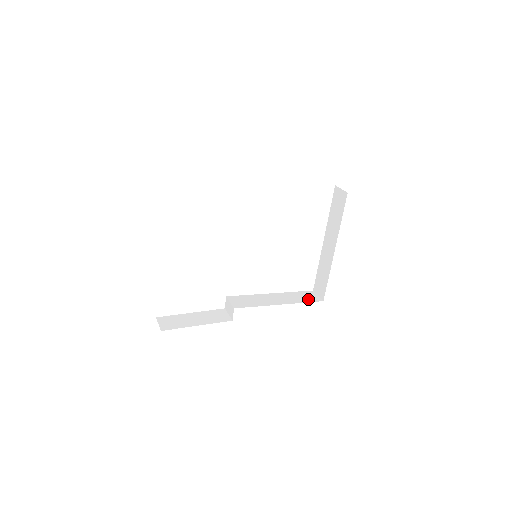
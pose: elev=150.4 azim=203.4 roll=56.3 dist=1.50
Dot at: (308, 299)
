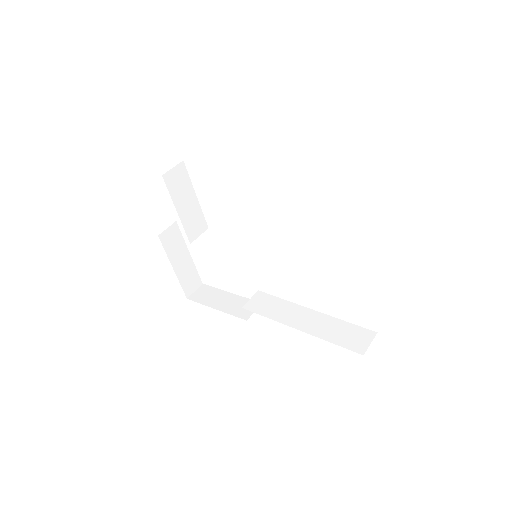
Dot at: (345, 341)
